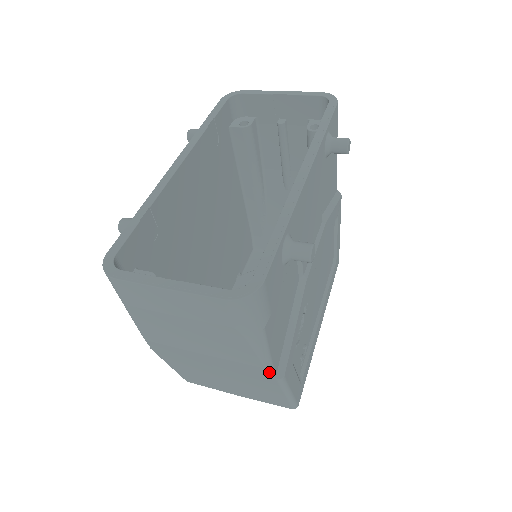
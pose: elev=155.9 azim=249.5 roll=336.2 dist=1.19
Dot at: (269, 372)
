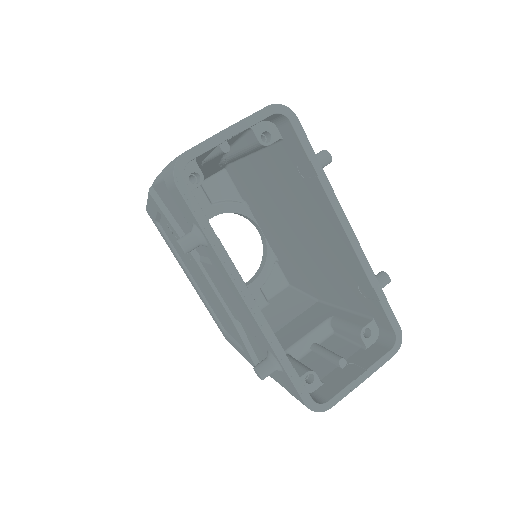
Dot at: occluded
